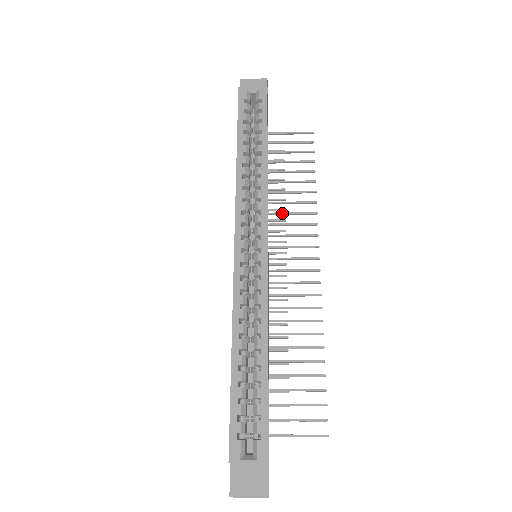
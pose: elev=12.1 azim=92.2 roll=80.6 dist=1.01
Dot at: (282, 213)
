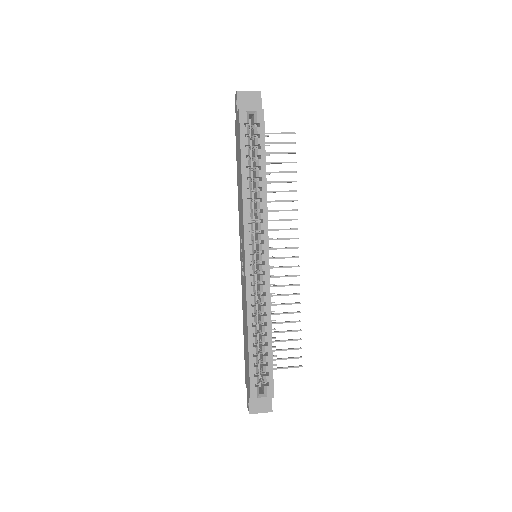
Dot at: (271, 211)
